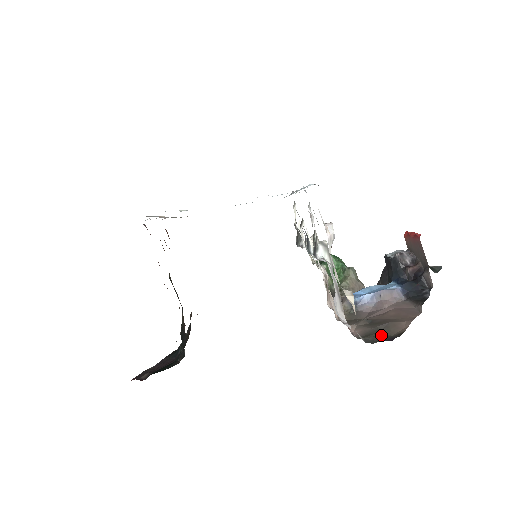
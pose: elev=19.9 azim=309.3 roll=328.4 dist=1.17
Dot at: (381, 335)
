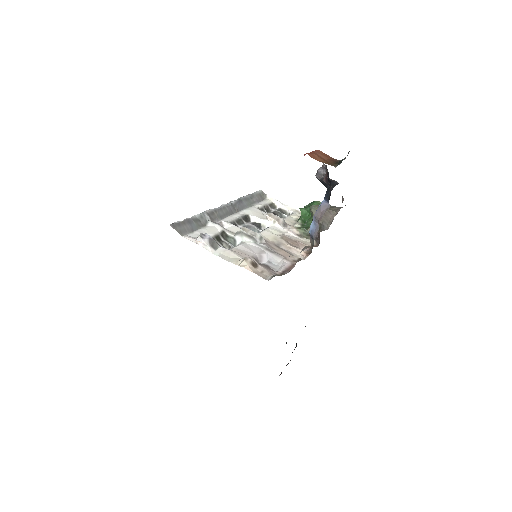
Dot at: occluded
